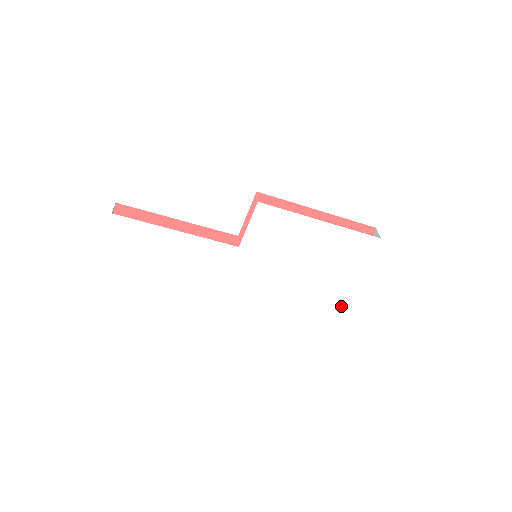
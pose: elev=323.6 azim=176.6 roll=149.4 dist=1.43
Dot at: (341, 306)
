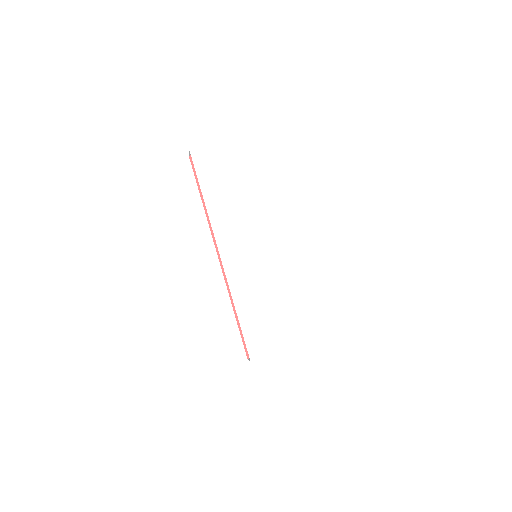
Dot at: (257, 348)
